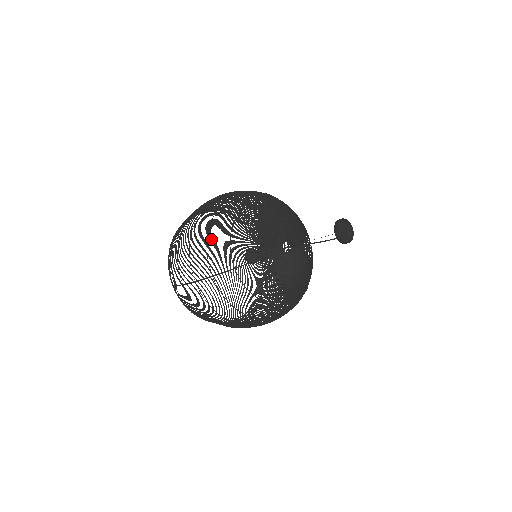
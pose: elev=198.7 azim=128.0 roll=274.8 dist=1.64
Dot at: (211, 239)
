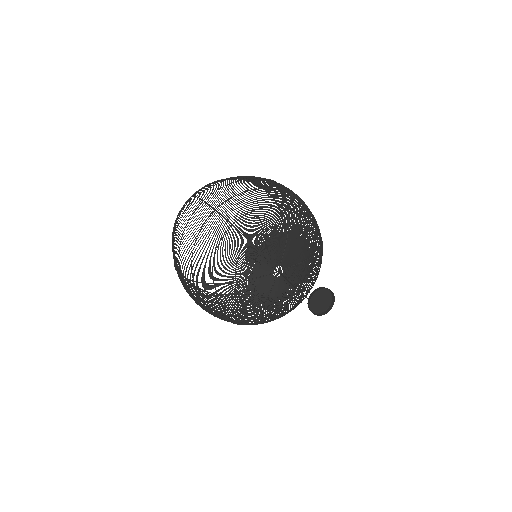
Dot at: (198, 245)
